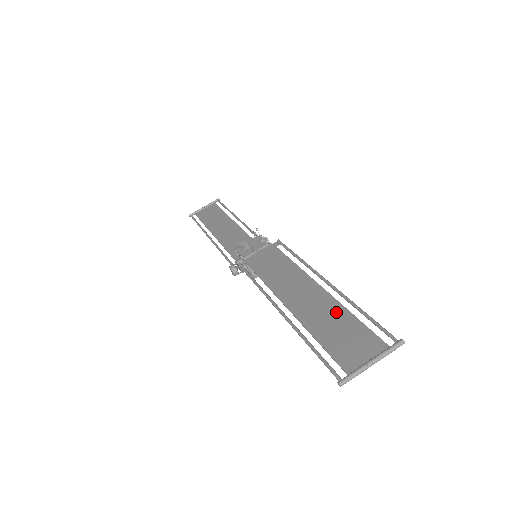
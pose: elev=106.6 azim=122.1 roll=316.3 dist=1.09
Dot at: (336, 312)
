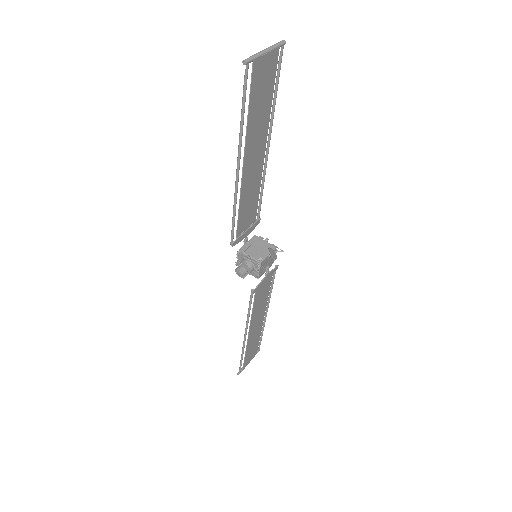
Dot at: (264, 118)
